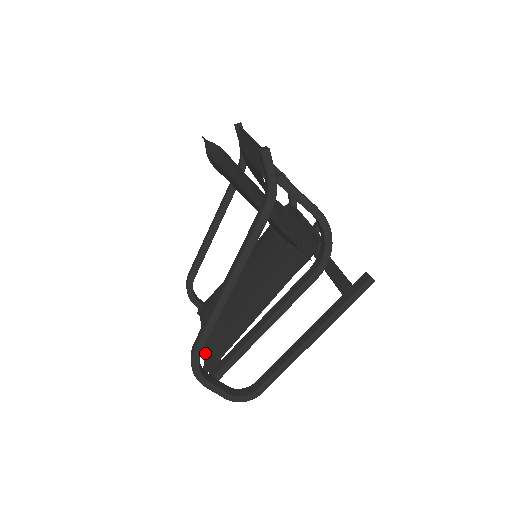
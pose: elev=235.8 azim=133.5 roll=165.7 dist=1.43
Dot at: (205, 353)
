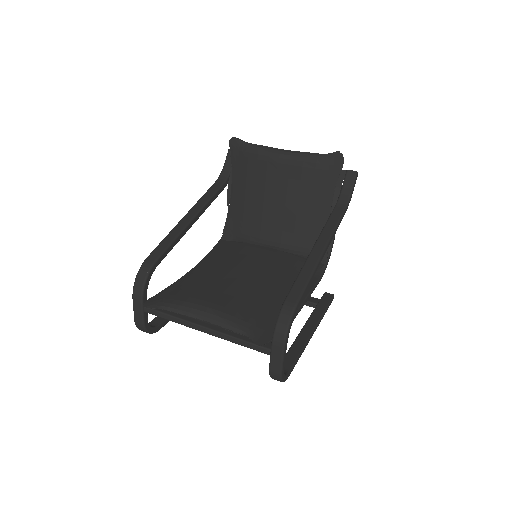
Dot at: (245, 327)
